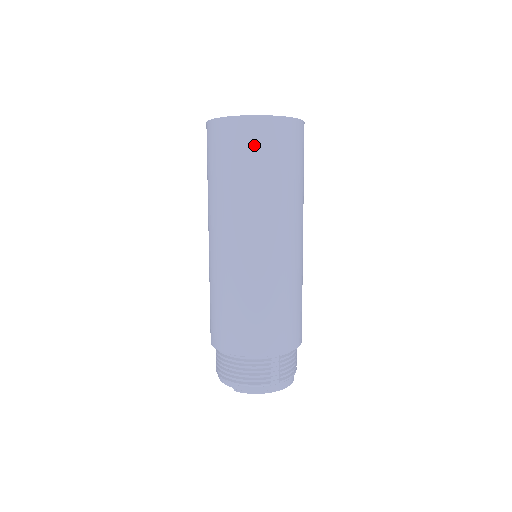
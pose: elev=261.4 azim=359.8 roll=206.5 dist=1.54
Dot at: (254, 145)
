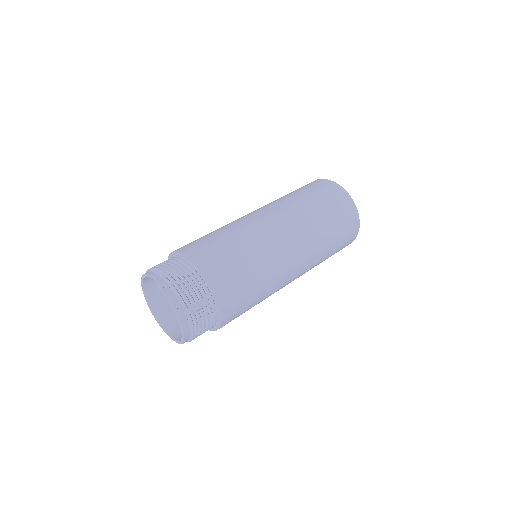
Dot at: (336, 203)
